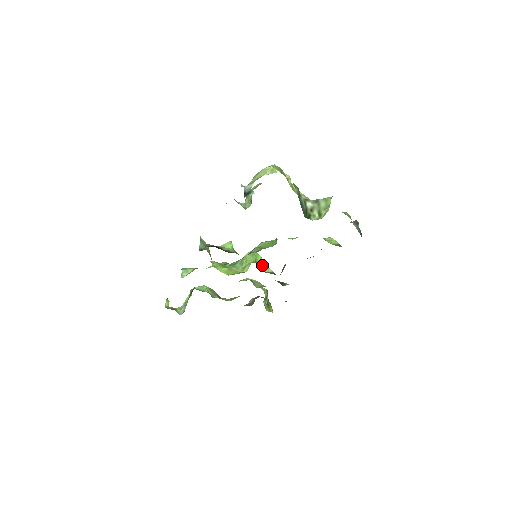
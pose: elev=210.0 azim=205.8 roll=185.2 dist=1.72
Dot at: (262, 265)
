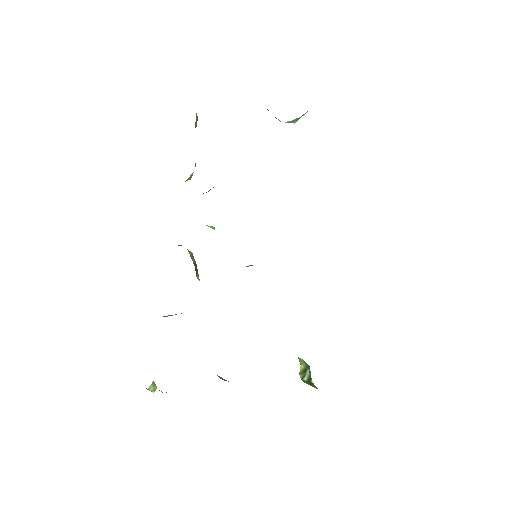
Dot at: occluded
